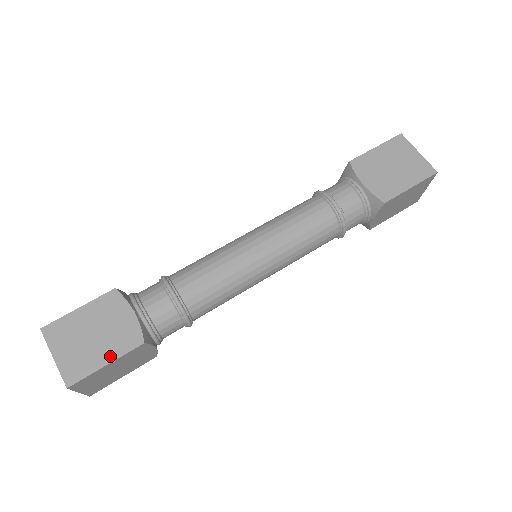
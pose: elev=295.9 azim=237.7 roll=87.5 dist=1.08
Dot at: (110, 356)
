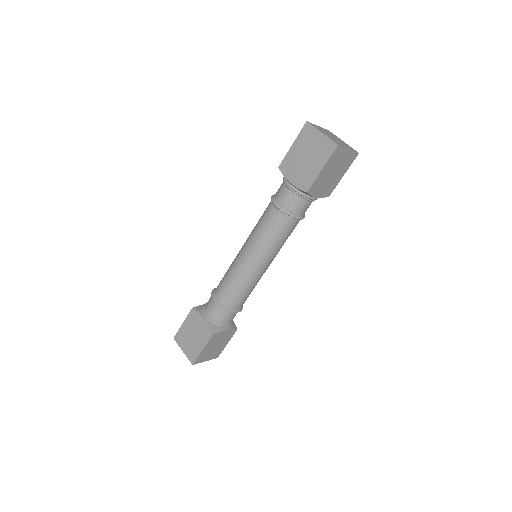
Dot at: (202, 345)
